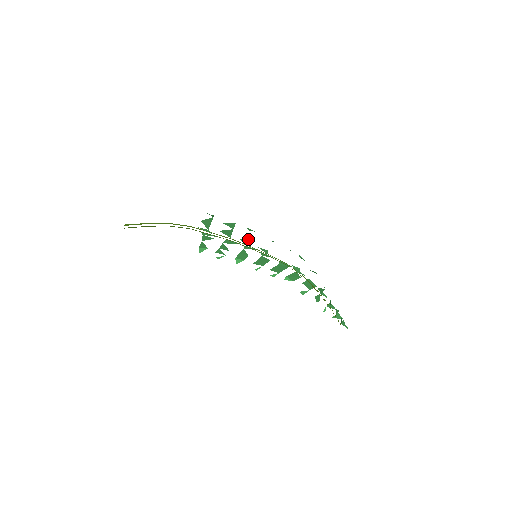
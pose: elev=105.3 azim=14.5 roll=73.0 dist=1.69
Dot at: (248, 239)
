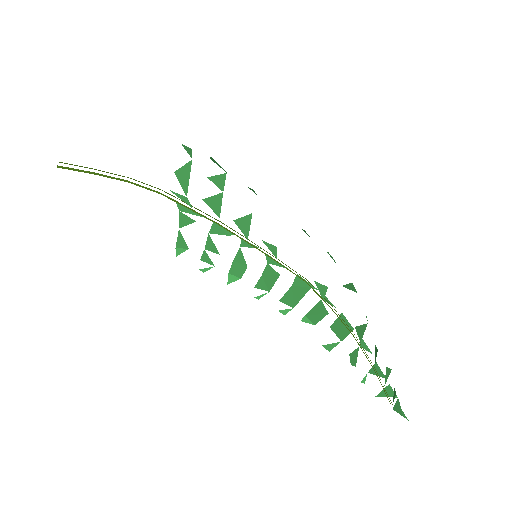
Dot at: (246, 220)
